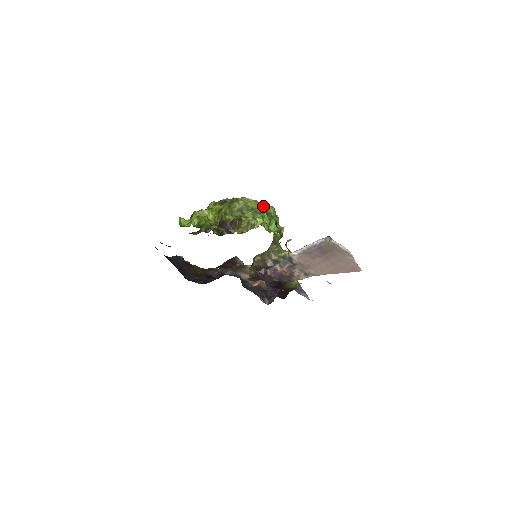
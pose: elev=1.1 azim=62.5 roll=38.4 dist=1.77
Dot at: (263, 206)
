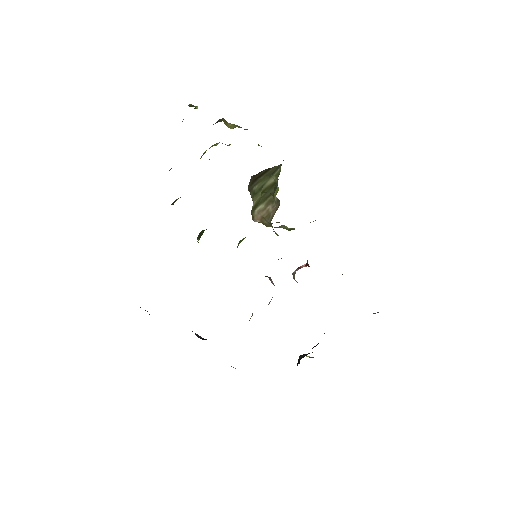
Dot at: occluded
